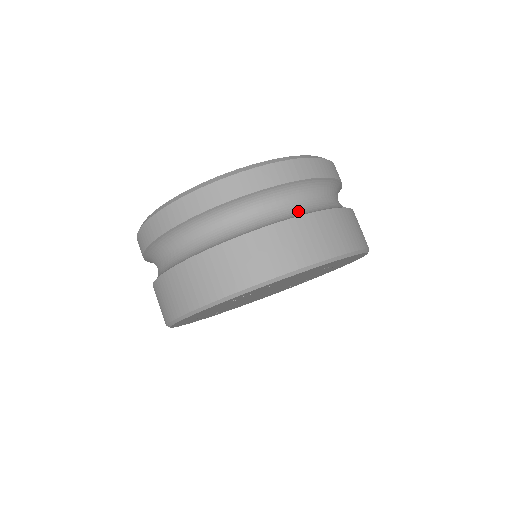
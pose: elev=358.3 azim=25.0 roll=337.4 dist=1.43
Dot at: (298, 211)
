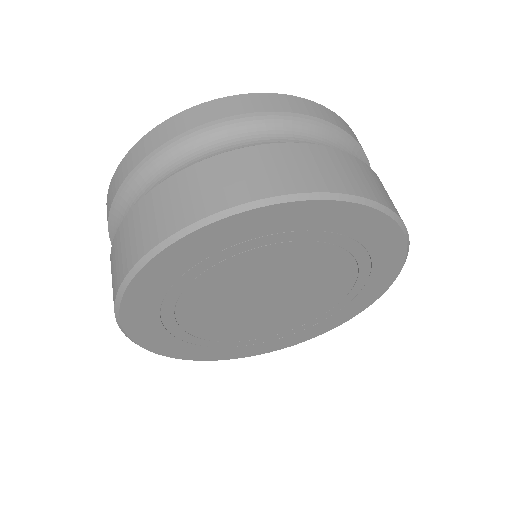
Dot at: occluded
